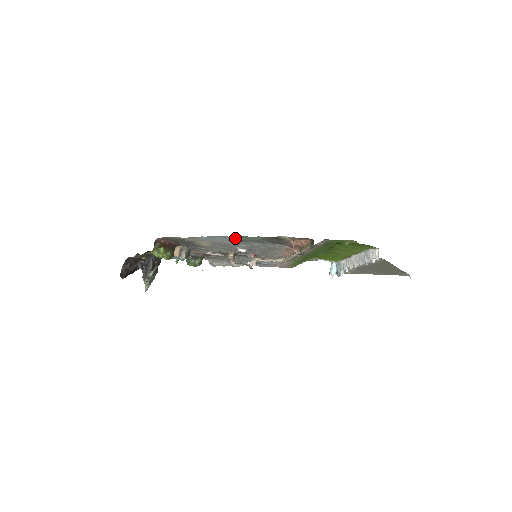
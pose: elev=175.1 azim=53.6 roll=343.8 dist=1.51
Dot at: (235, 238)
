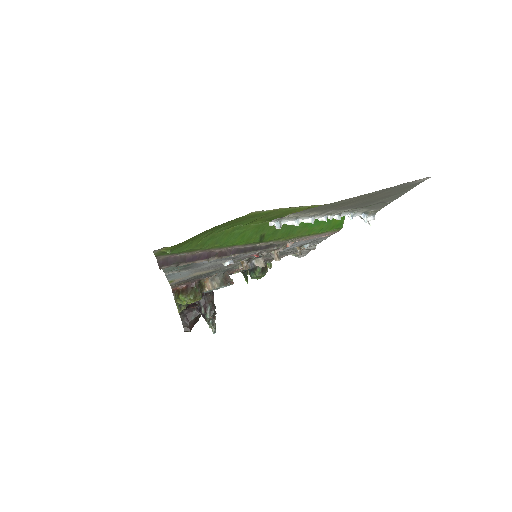
Dot at: (178, 270)
